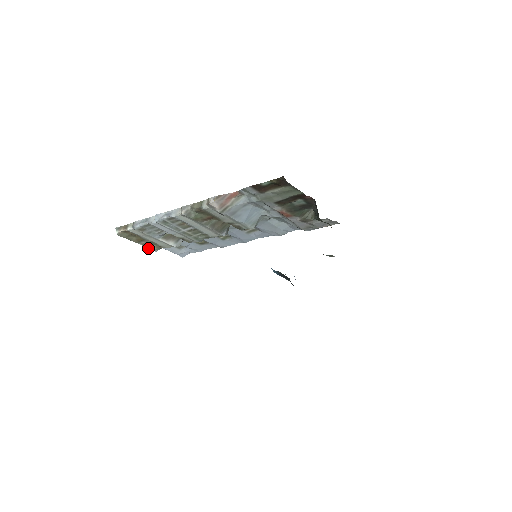
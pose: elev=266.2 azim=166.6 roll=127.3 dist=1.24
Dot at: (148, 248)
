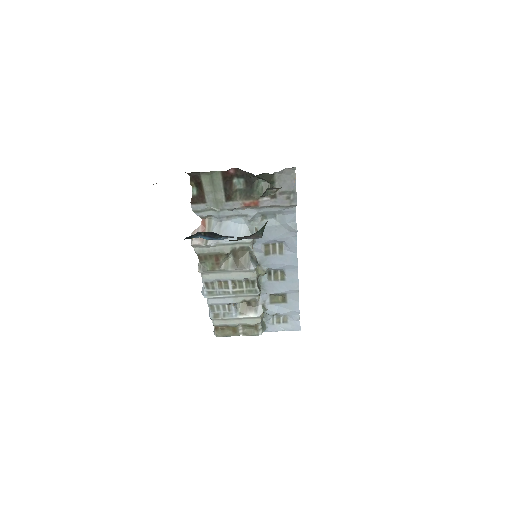
Dot at: (251, 335)
